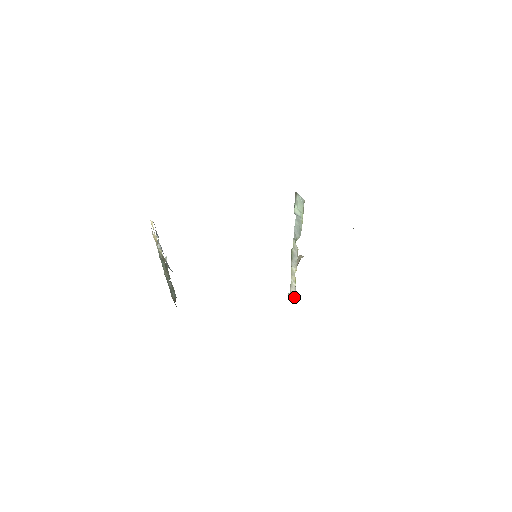
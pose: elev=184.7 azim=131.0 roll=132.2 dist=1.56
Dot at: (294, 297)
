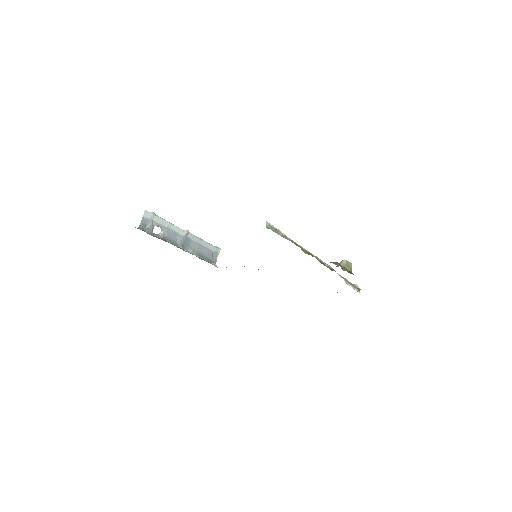
Dot at: occluded
